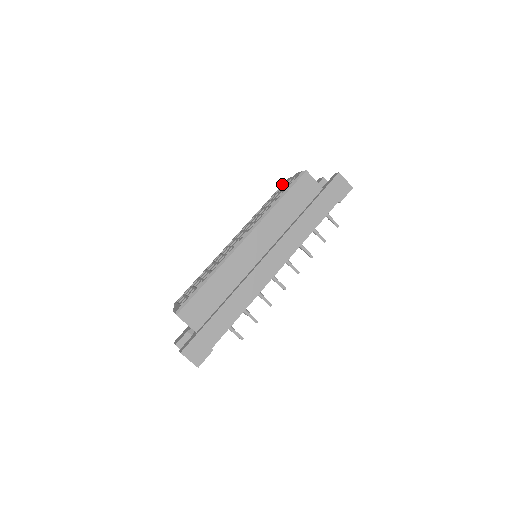
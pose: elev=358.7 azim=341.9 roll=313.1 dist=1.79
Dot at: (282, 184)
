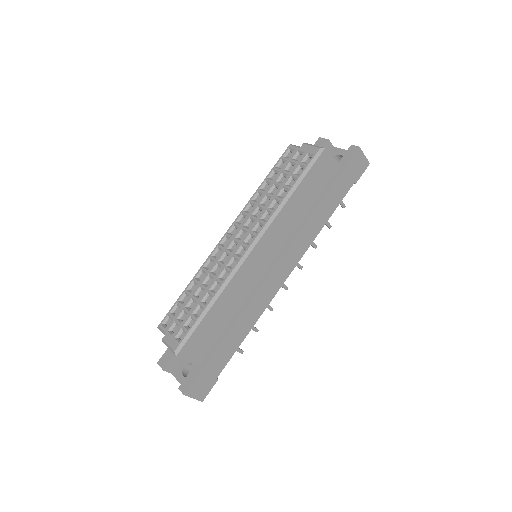
Dot at: (282, 154)
